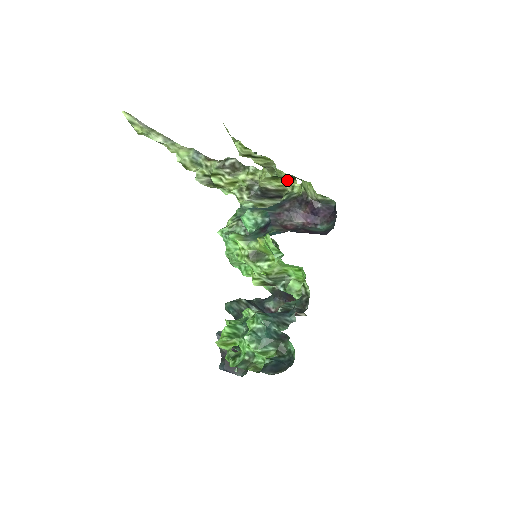
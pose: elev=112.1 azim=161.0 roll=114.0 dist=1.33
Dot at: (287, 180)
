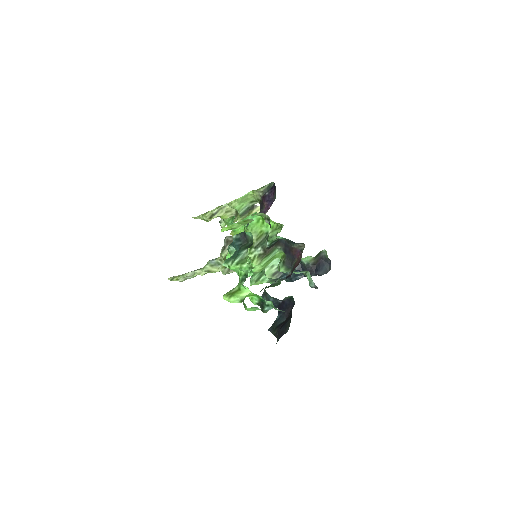
Dot at: (252, 211)
